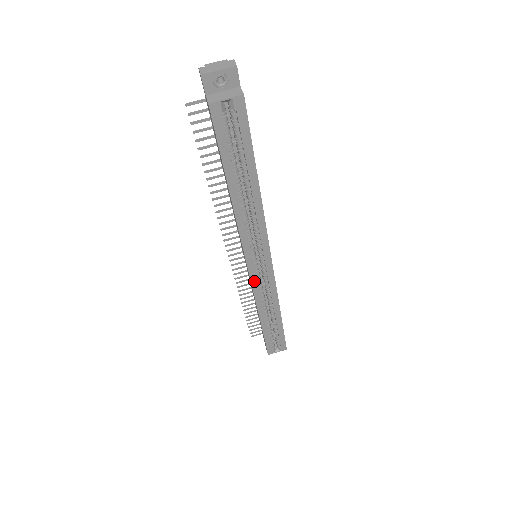
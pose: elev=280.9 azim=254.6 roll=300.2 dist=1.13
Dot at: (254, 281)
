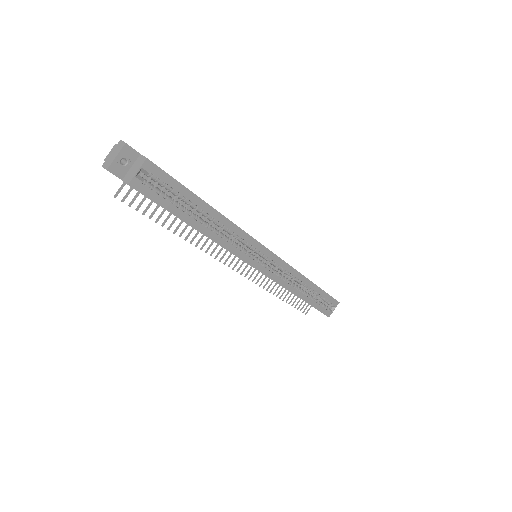
Dot at: (270, 275)
